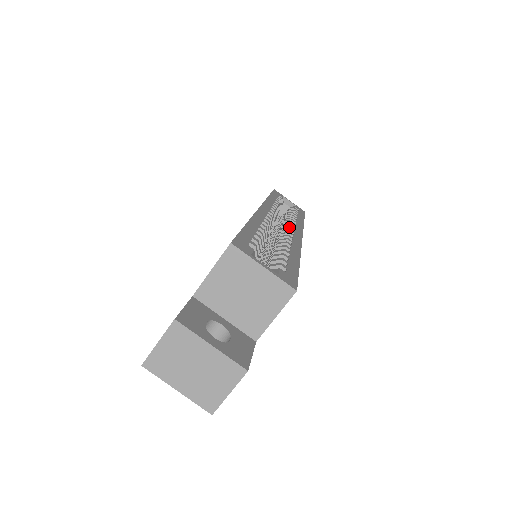
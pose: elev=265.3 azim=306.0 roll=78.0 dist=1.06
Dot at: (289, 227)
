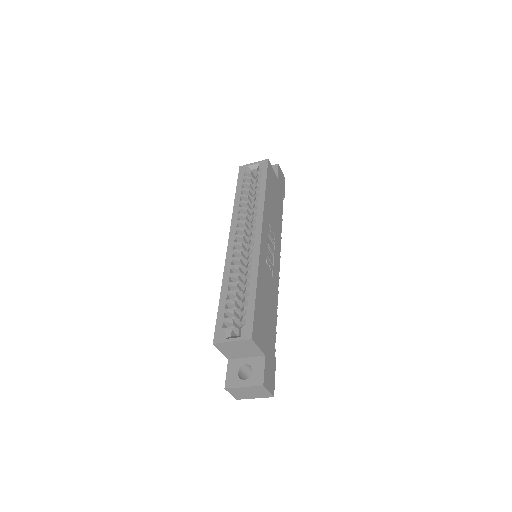
Dot at: (251, 235)
